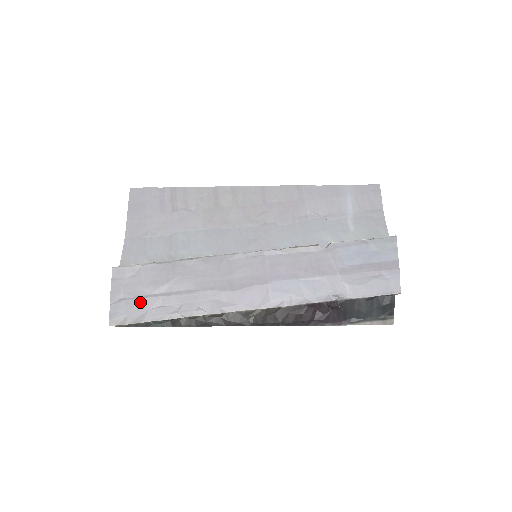
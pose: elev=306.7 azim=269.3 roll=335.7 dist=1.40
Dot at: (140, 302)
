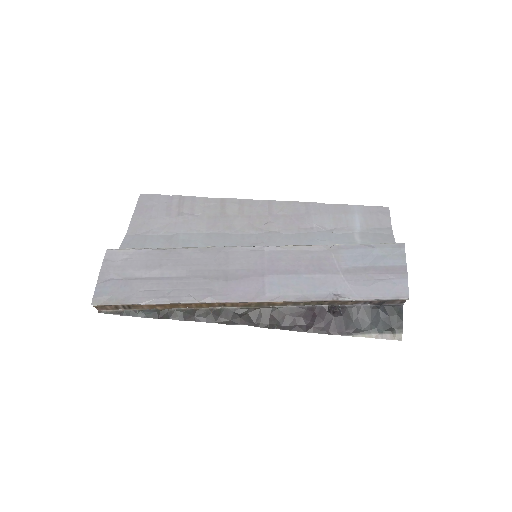
Dot at: (128, 284)
